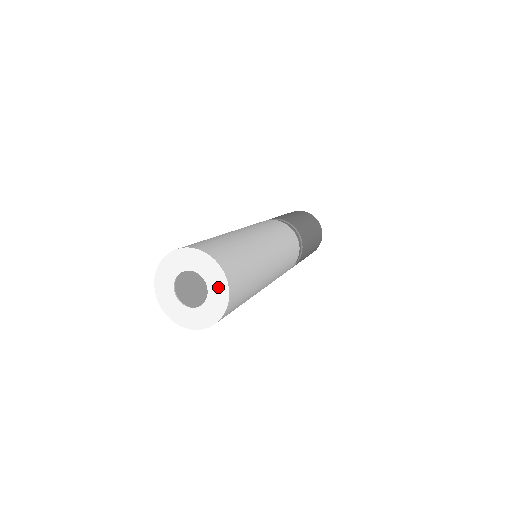
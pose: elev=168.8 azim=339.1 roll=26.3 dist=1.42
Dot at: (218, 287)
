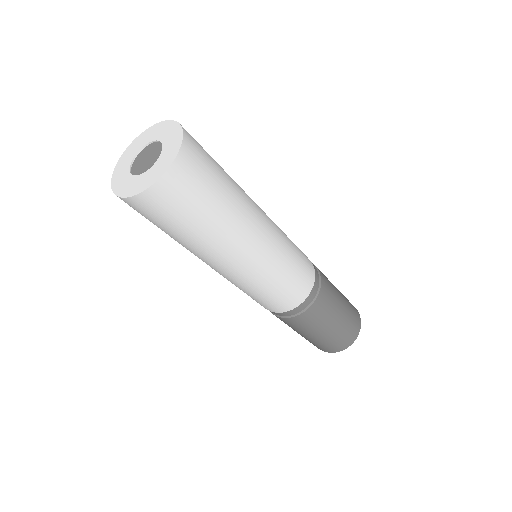
Dot at: (173, 140)
